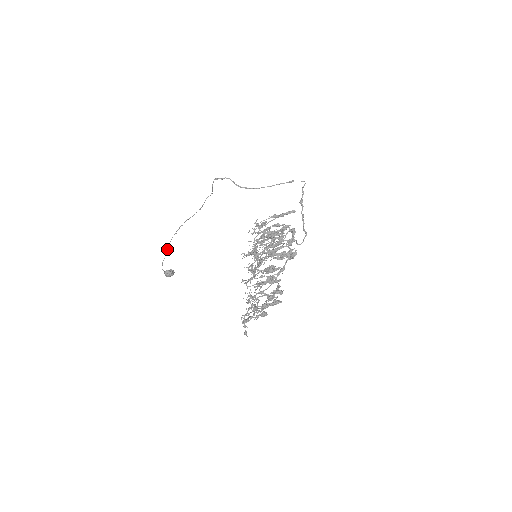
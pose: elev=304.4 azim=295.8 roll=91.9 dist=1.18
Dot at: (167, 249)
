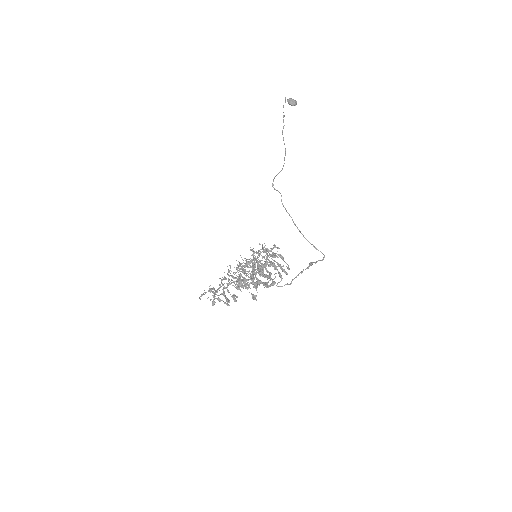
Dot at: occluded
